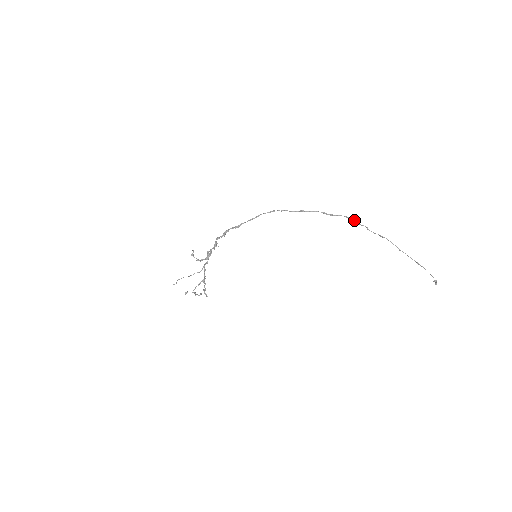
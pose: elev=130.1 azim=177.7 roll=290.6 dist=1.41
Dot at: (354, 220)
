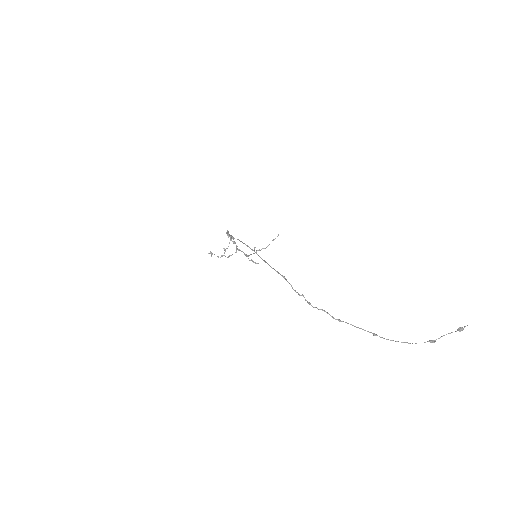
Dot at: (281, 275)
